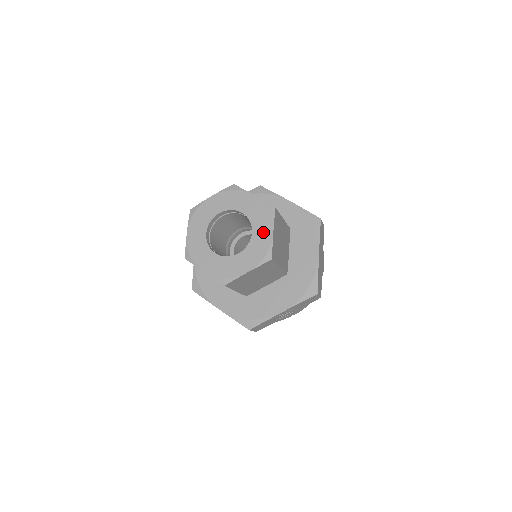
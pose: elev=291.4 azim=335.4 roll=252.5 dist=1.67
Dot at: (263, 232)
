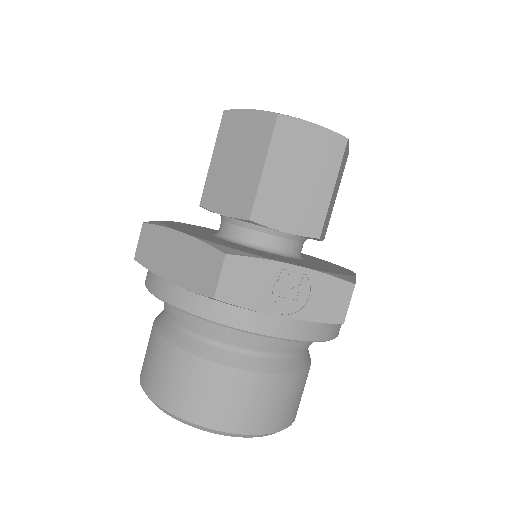
Dot at: occluded
